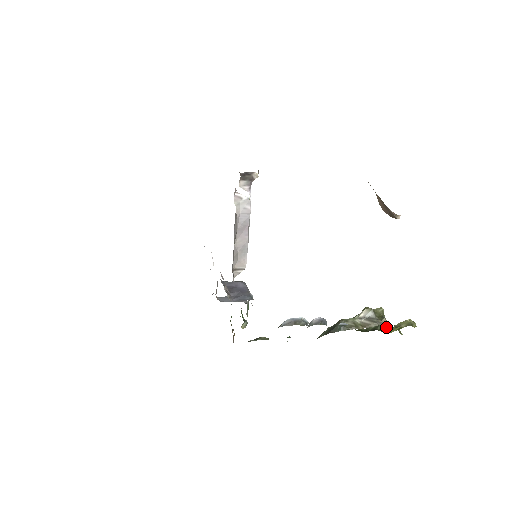
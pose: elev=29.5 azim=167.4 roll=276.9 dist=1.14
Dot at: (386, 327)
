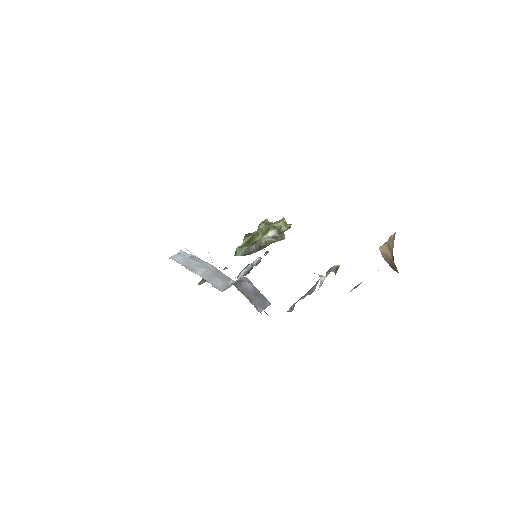
Dot at: occluded
